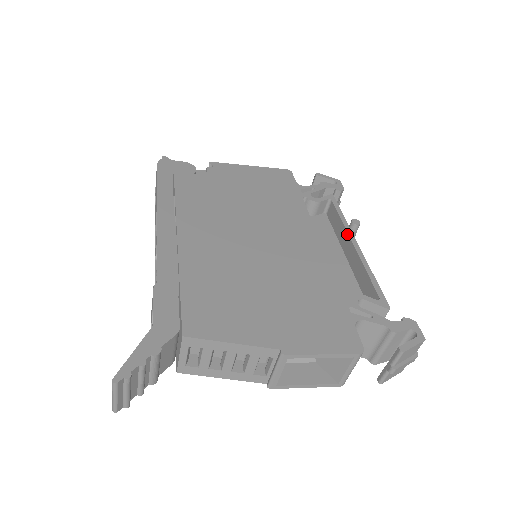
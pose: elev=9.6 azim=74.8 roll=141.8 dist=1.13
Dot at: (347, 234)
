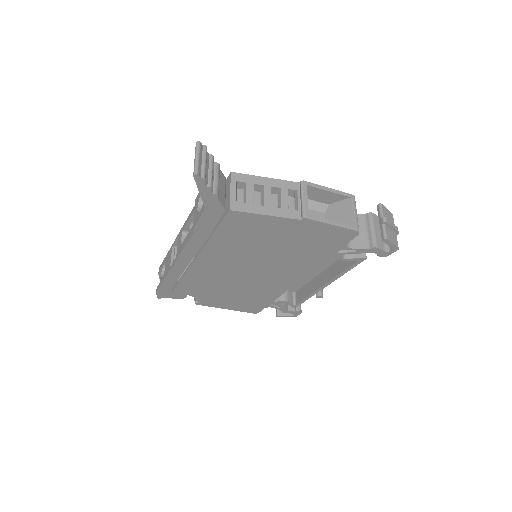
Dot at: occluded
